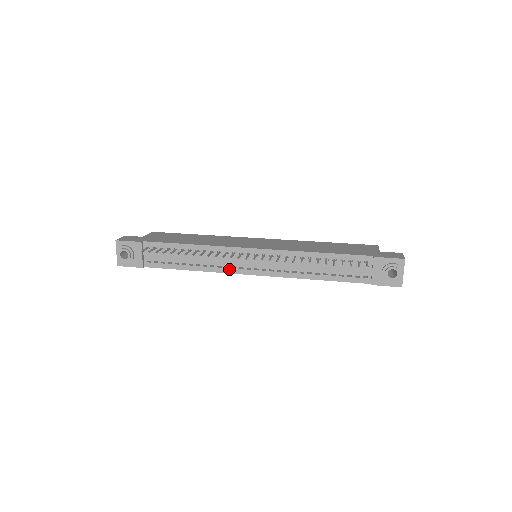
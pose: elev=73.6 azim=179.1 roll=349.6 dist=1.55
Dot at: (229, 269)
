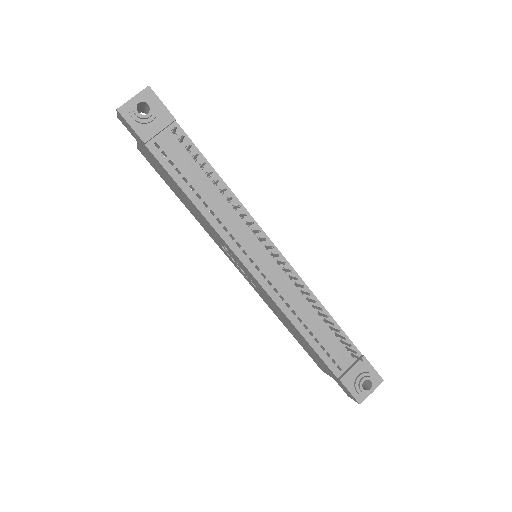
Dot at: (232, 241)
